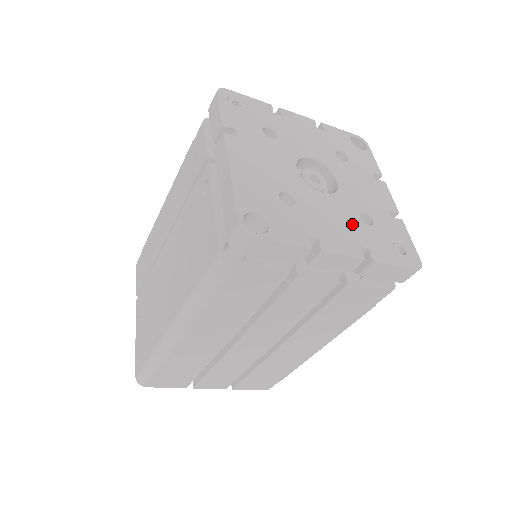
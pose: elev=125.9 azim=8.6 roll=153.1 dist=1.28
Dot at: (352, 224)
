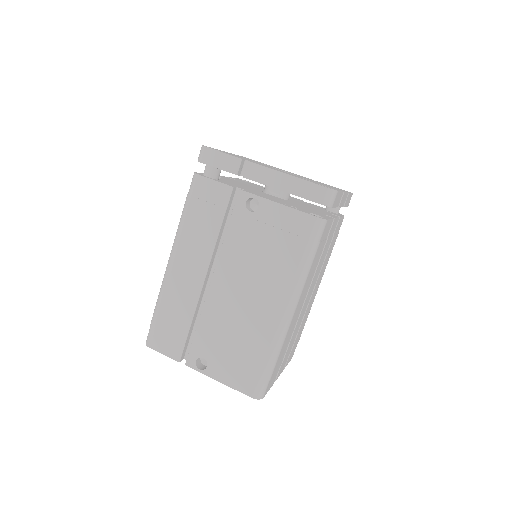
Dot at: occluded
